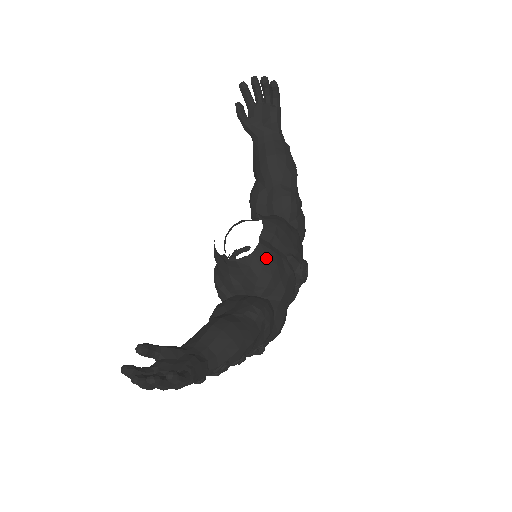
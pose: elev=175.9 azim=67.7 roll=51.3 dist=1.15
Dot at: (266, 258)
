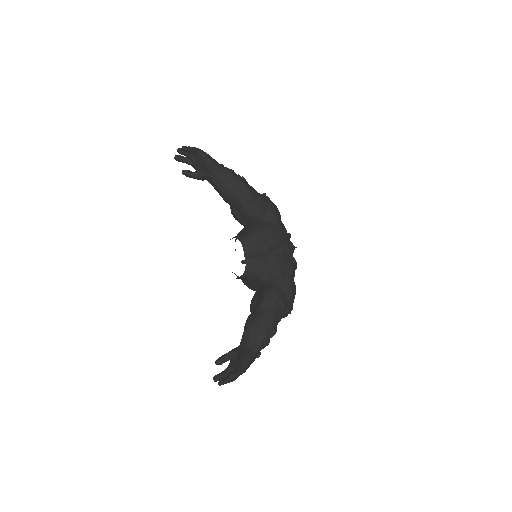
Dot at: (255, 266)
